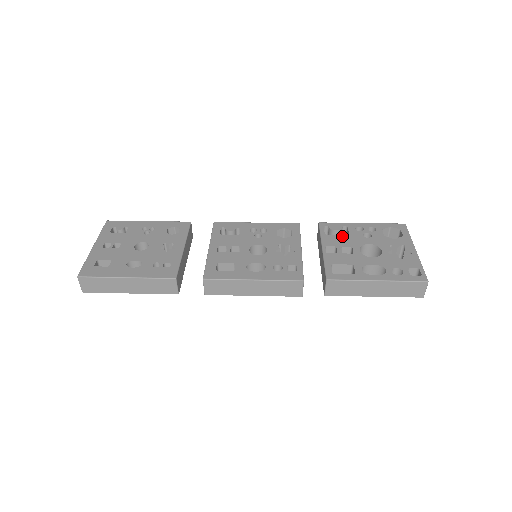
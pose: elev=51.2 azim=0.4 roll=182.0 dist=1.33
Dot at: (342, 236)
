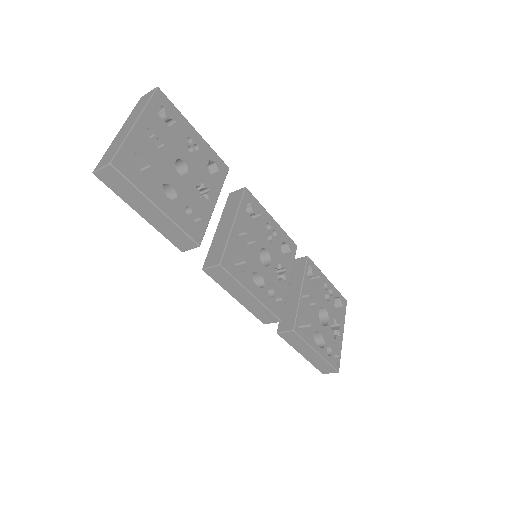
Dot at: (315, 286)
